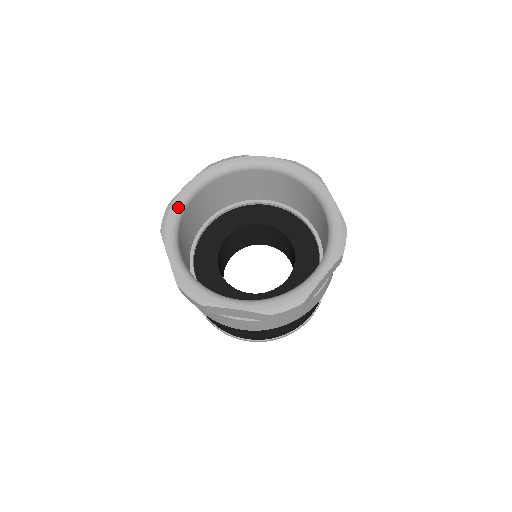
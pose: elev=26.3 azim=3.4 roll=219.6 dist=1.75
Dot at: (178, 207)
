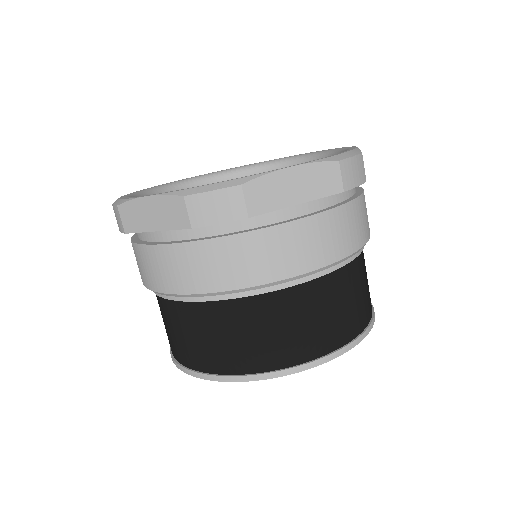
Dot at: (129, 196)
